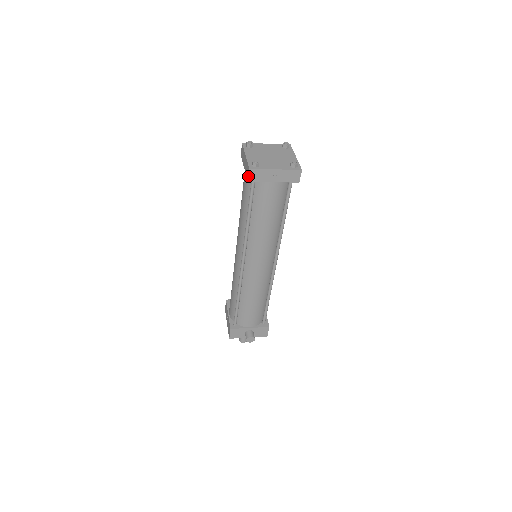
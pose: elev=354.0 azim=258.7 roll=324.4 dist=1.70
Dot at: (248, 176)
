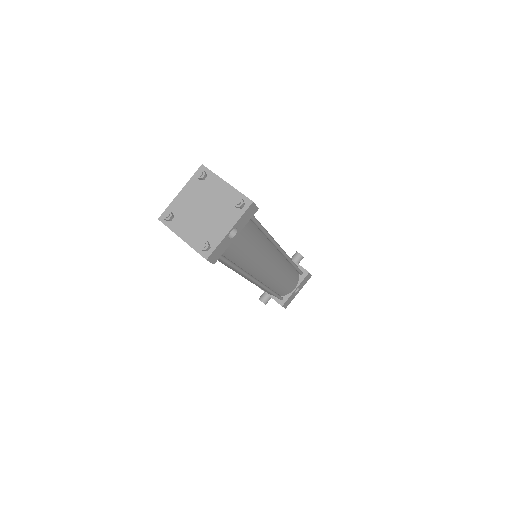
Dot at: occluded
